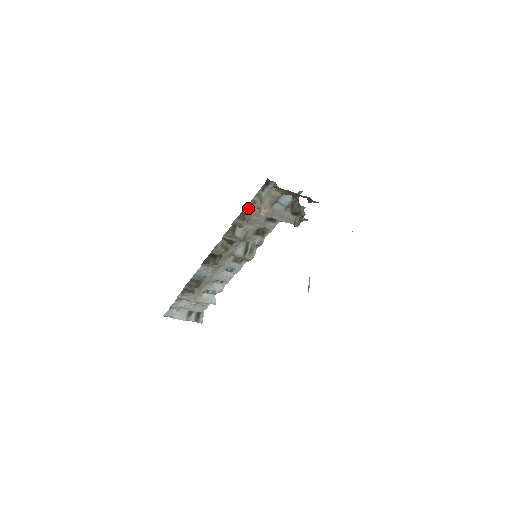
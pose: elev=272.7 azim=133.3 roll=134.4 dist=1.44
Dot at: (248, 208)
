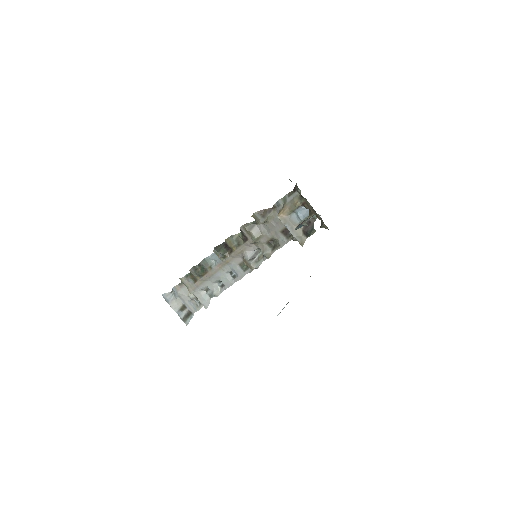
Dot at: (272, 210)
